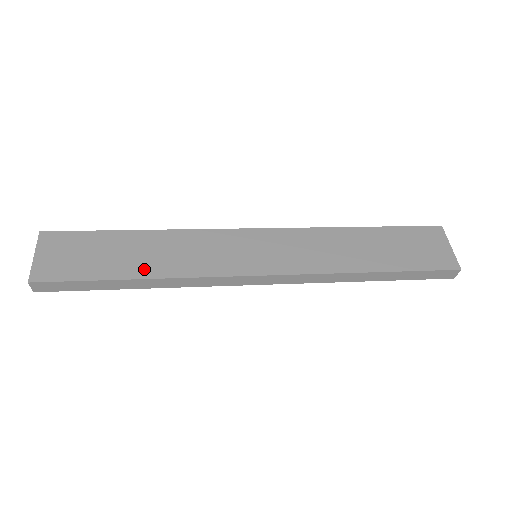
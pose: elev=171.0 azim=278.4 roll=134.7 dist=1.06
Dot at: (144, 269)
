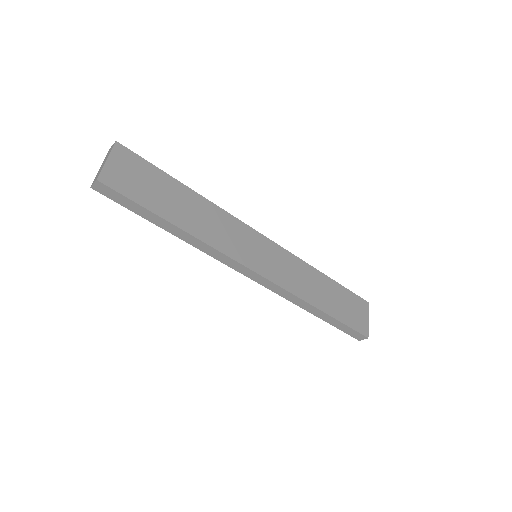
Dot at: (184, 221)
